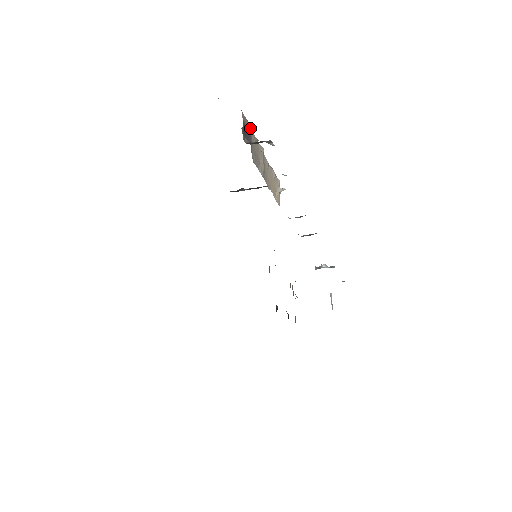
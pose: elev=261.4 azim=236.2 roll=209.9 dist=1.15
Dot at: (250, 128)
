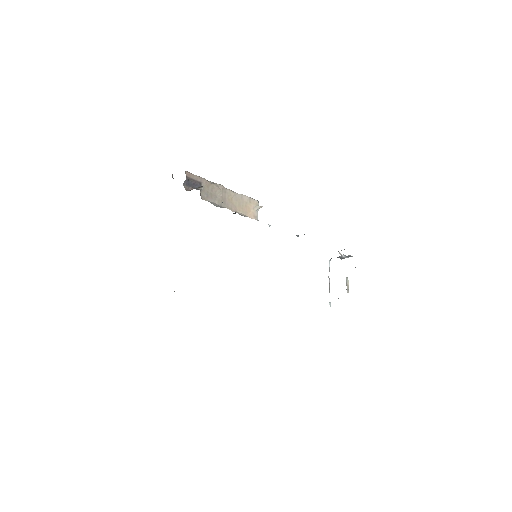
Dot at: (200, 178)
